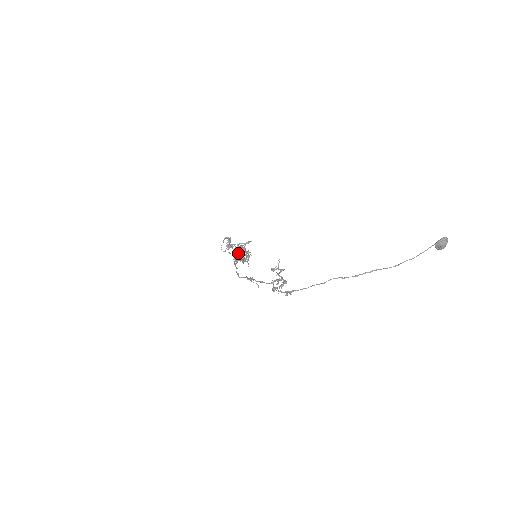
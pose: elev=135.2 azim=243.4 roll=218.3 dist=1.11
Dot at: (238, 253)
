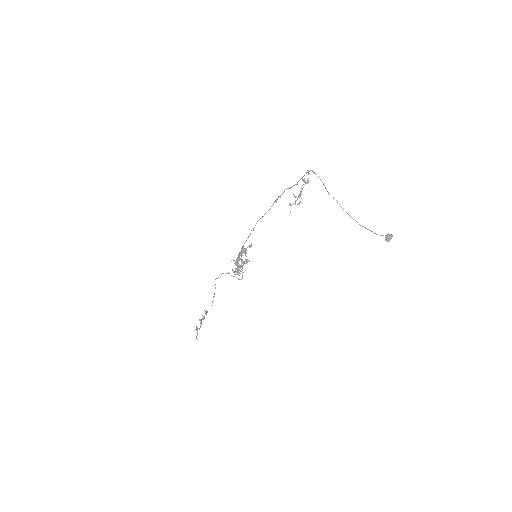
Dot at: (237, 265)
